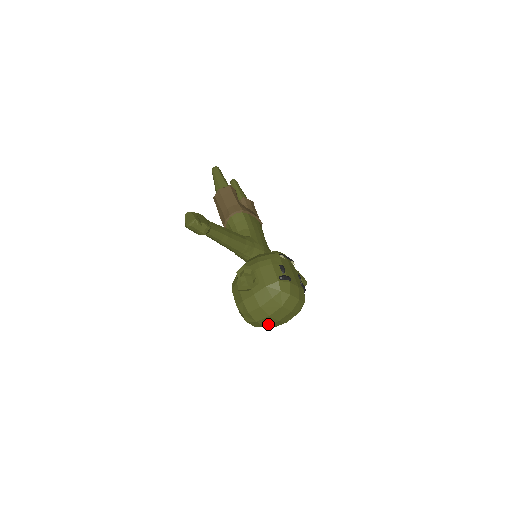
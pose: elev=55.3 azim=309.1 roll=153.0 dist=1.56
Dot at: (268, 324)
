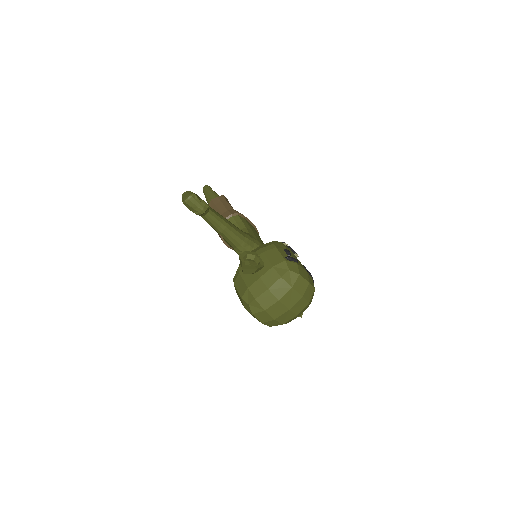
Dot at: (277, 315)
